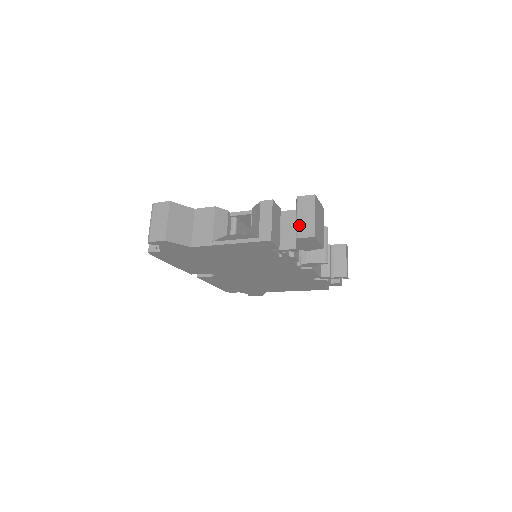
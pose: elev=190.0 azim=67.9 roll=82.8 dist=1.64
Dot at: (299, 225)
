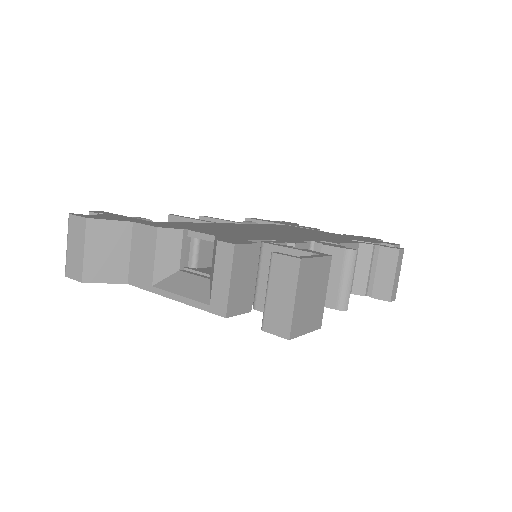
Dot at: (268, 308)
